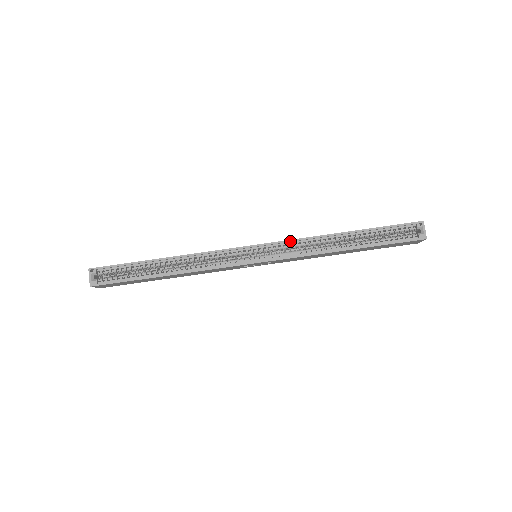
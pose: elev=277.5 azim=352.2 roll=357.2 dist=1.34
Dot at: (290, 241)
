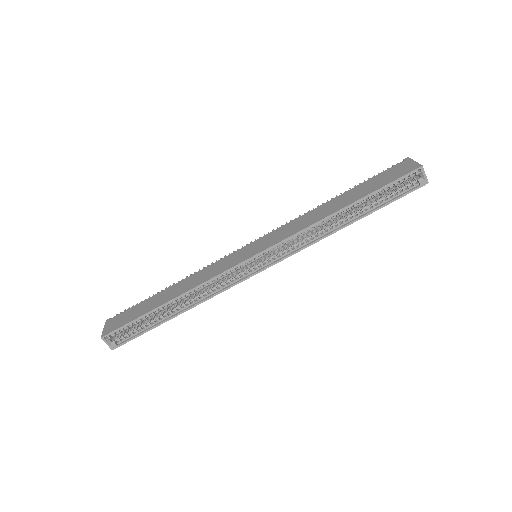
Dot at: (289, 239)
